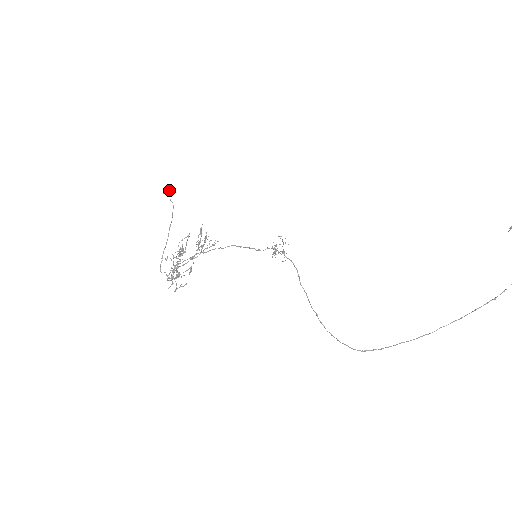
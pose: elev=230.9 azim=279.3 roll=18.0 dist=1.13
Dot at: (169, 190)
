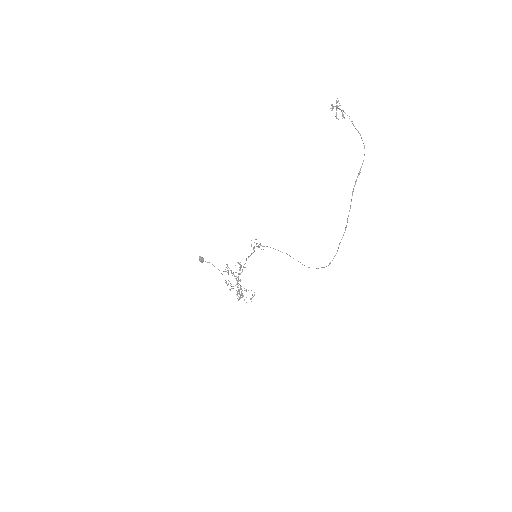
Dot at: (201, 259)
